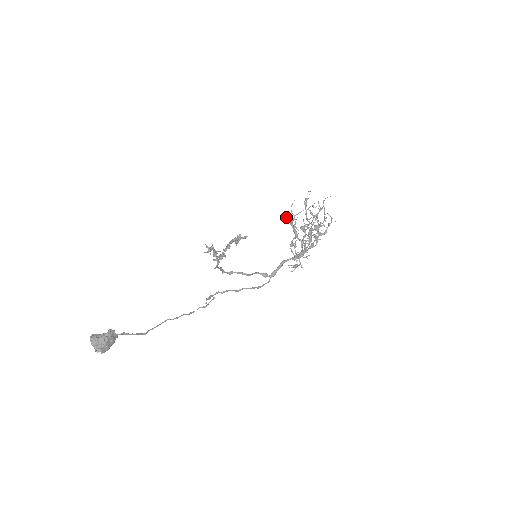
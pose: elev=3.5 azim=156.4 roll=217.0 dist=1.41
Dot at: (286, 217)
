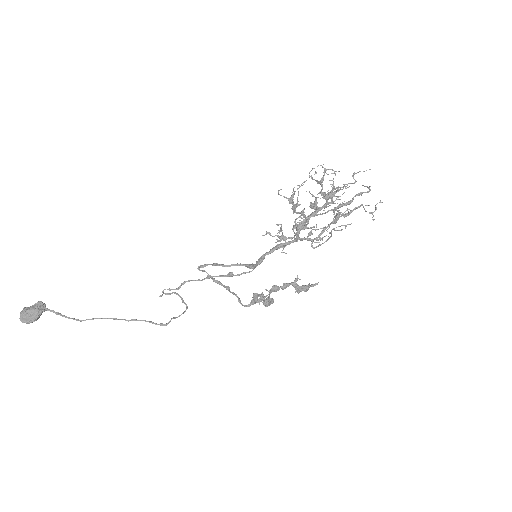
Dot at: (278, 193)
